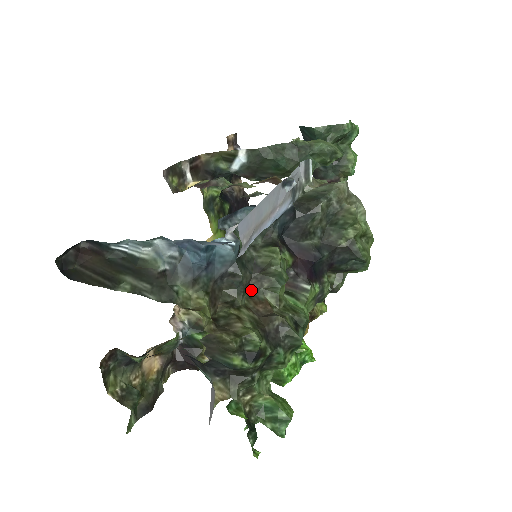
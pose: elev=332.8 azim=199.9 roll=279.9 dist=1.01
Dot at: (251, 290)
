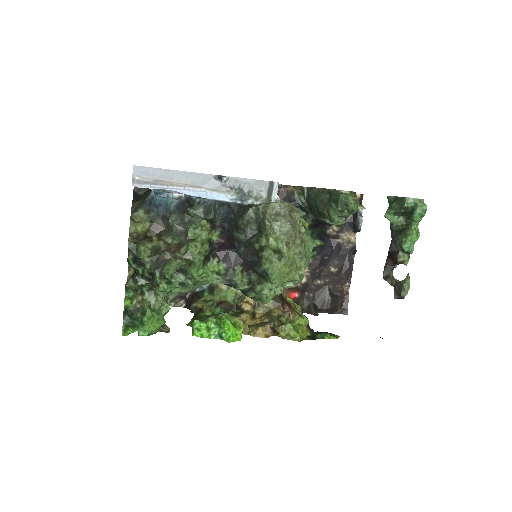
Dot at: (182, 240)
